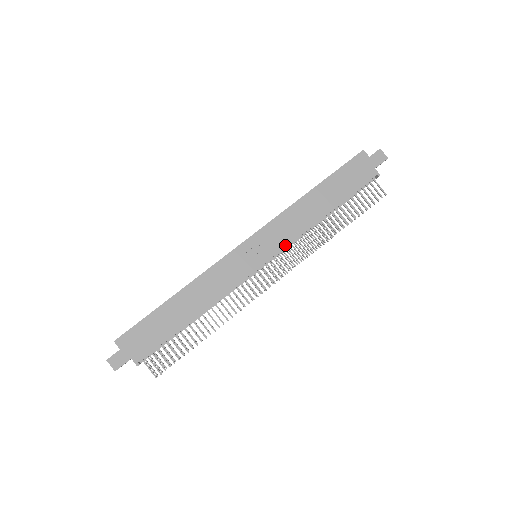
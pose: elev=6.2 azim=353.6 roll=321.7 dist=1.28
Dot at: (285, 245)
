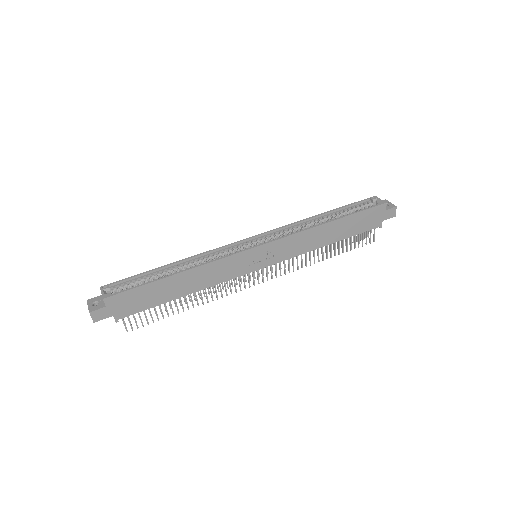
Dot at: (285, 259)
